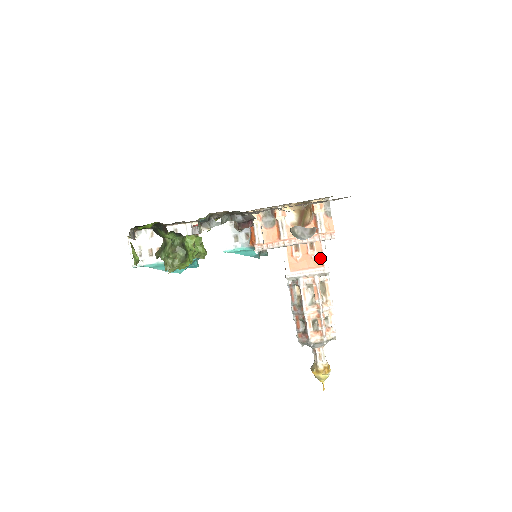
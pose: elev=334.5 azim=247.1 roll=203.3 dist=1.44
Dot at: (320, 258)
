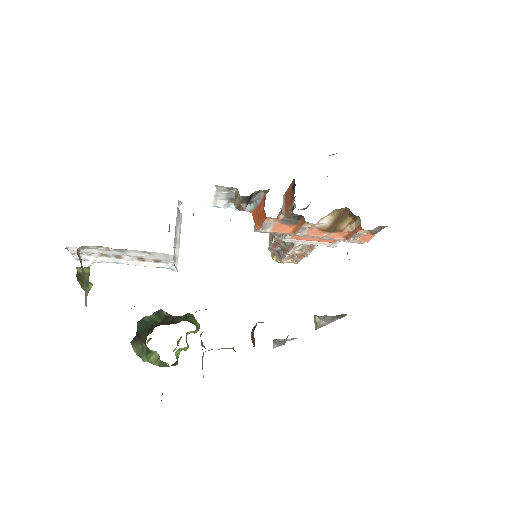
Dot at: occluded
